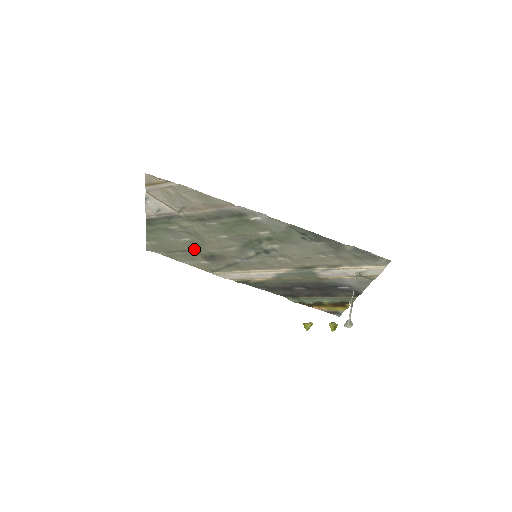
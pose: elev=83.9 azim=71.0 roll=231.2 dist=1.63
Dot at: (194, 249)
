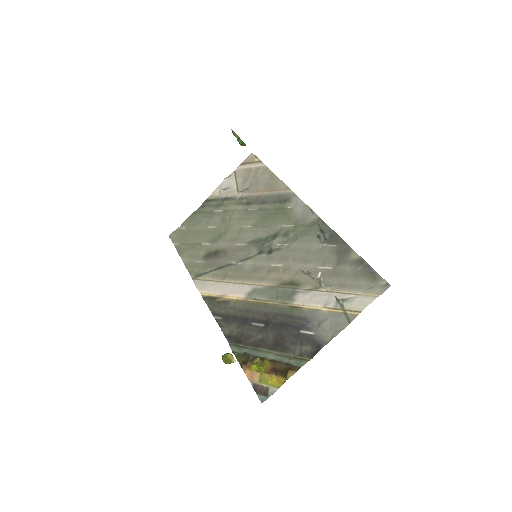
Dot at: (209, 241)
